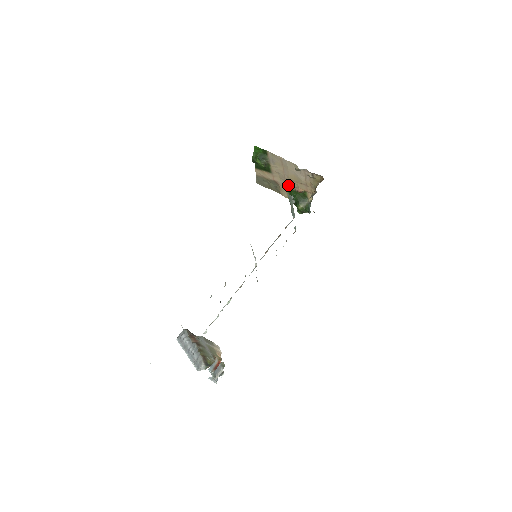
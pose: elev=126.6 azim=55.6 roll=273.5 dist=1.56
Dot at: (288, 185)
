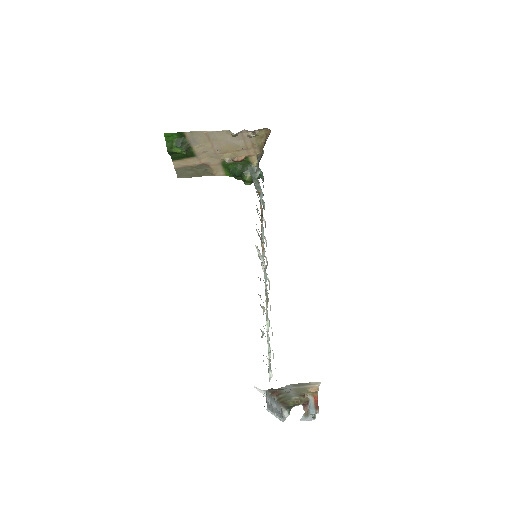
Dot at: (222, 160)
